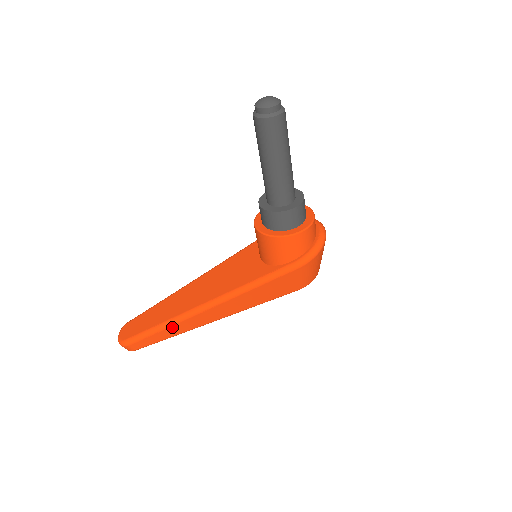
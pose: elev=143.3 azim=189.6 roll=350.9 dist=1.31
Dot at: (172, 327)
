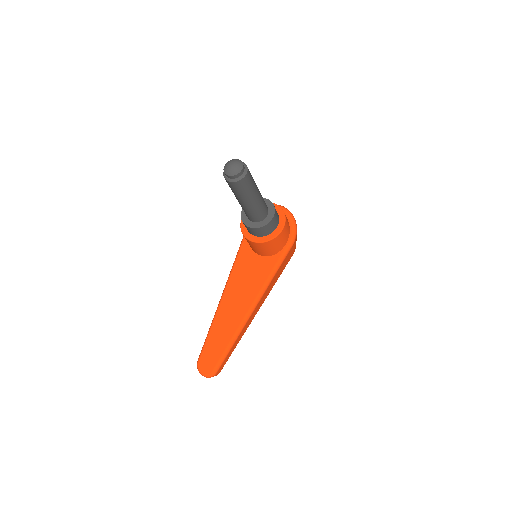
Dot at: (237, 339)
